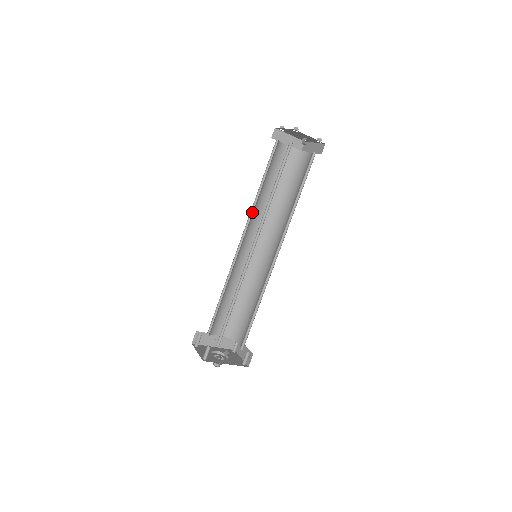
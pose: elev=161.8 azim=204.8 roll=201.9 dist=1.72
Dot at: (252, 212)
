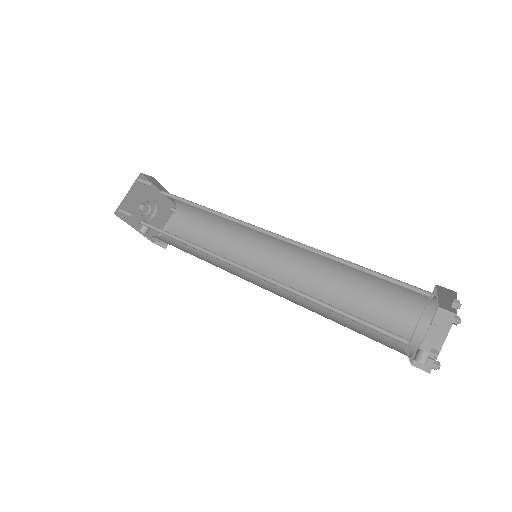
Dot at: (311, 248)
